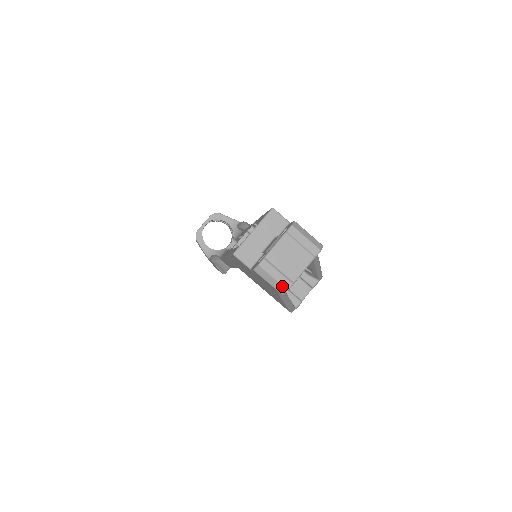
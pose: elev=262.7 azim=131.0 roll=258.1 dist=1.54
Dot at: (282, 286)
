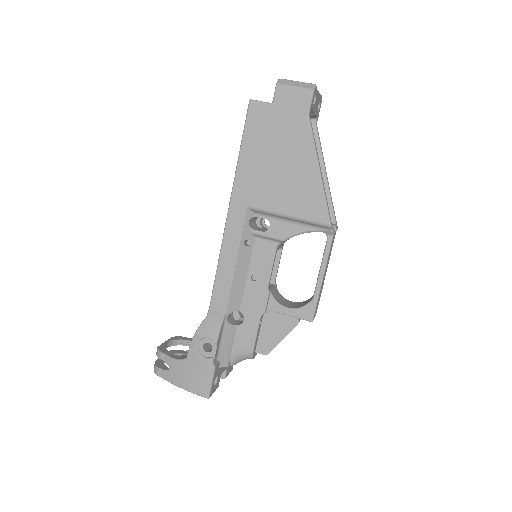
Dot at: (309, 84)
